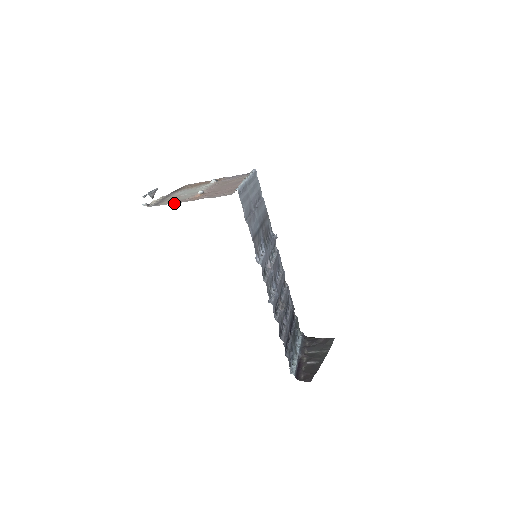
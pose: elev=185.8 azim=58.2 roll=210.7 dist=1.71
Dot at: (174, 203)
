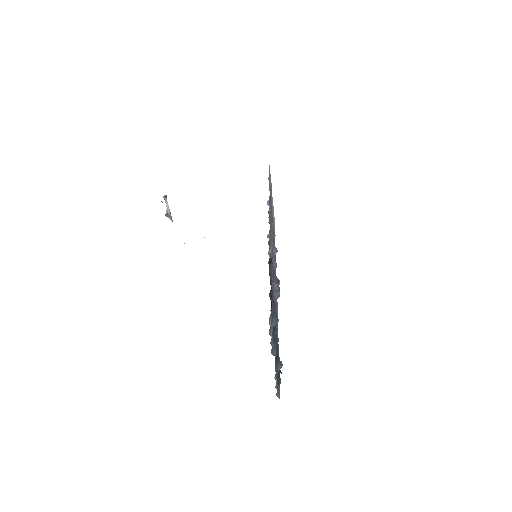
Dot at: occluded
